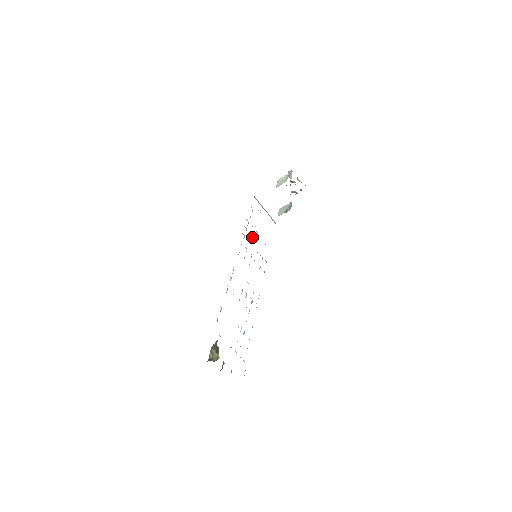
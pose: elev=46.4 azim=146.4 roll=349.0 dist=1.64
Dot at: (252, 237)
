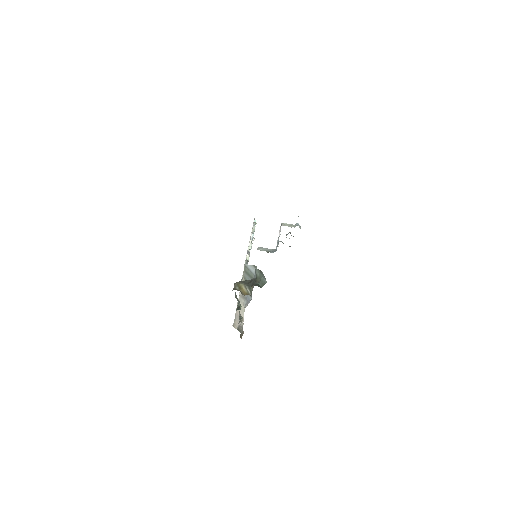
Dot at: occluded
